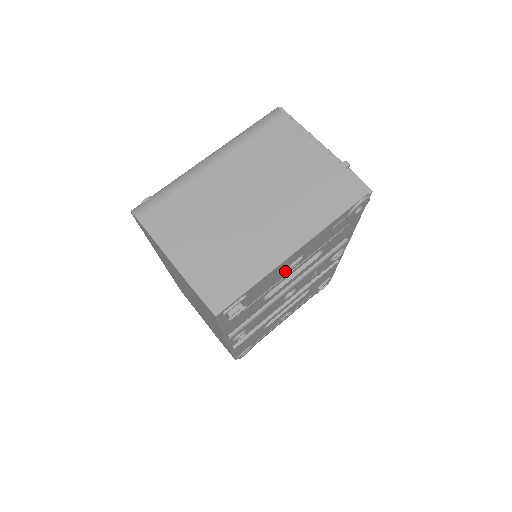
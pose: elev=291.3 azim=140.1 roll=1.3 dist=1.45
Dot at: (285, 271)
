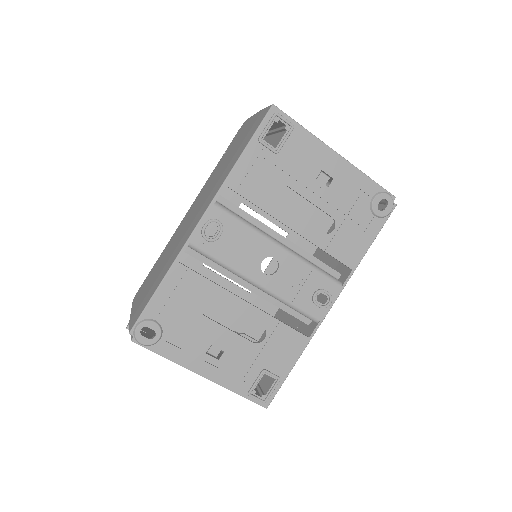
Dot at: (313, 174)
